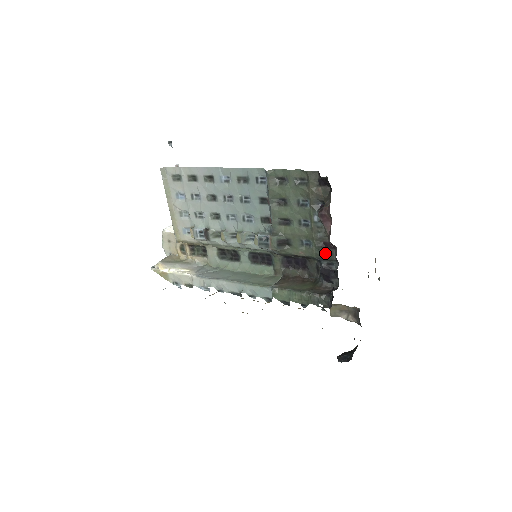
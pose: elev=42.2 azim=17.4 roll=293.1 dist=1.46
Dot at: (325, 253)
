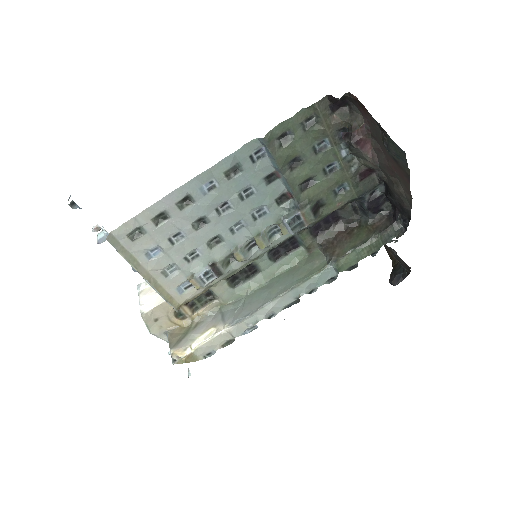
Dot at: (365, 185)
